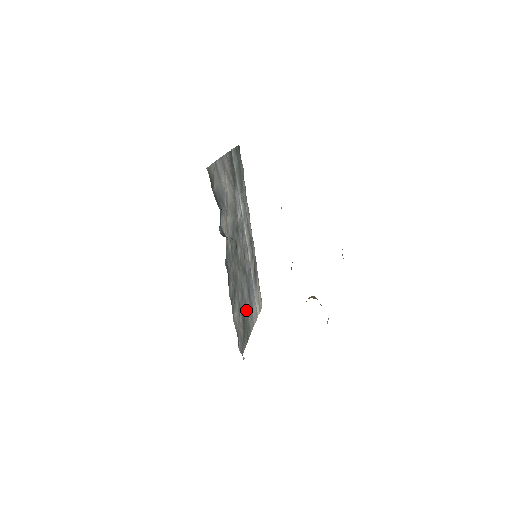
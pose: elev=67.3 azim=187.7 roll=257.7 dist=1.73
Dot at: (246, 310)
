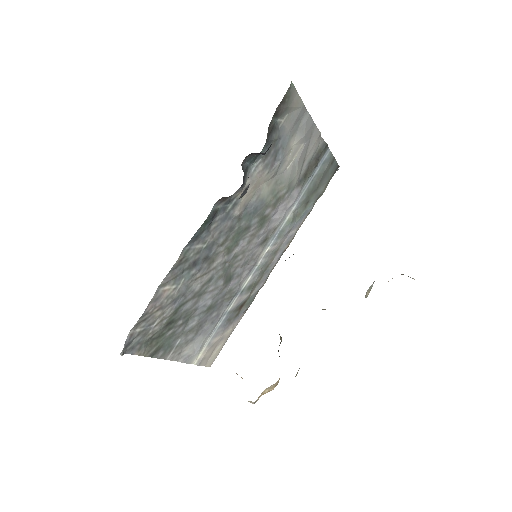
Dot at: (186, 321)
